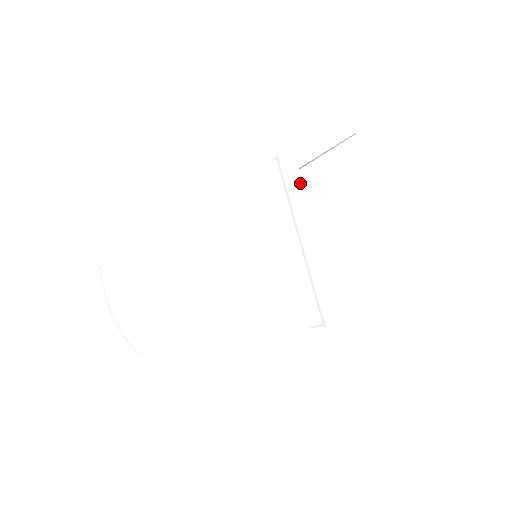
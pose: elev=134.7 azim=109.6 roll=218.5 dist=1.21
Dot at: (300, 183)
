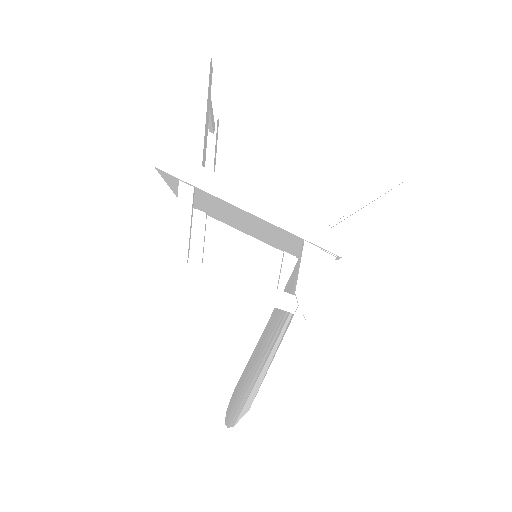
Dot at: occluded
